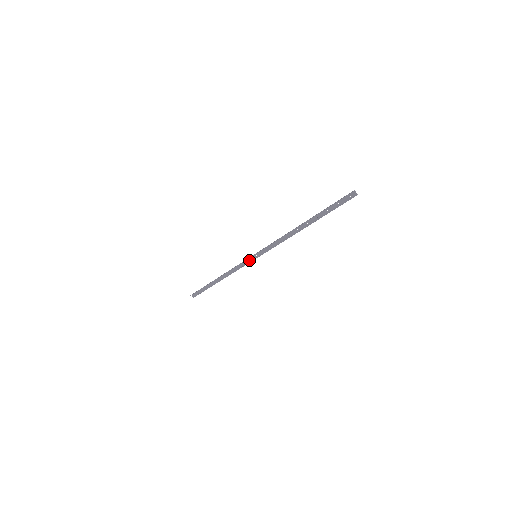
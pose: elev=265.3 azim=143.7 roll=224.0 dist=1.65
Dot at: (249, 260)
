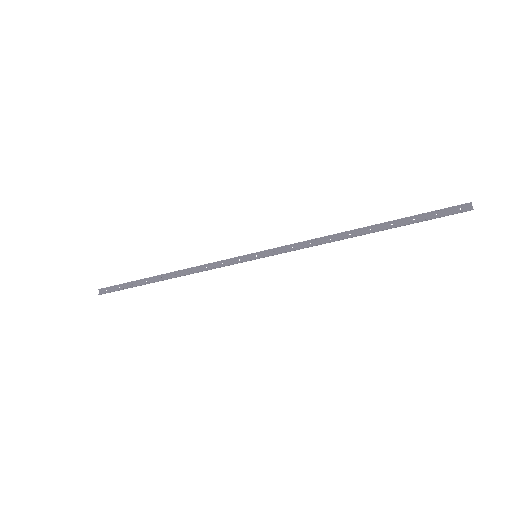
Dot at: (240, 259)
